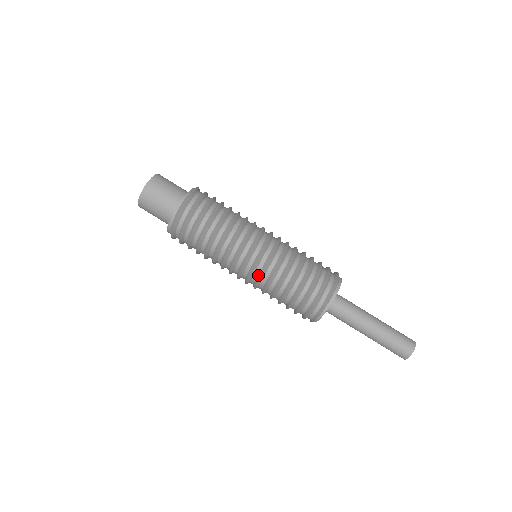
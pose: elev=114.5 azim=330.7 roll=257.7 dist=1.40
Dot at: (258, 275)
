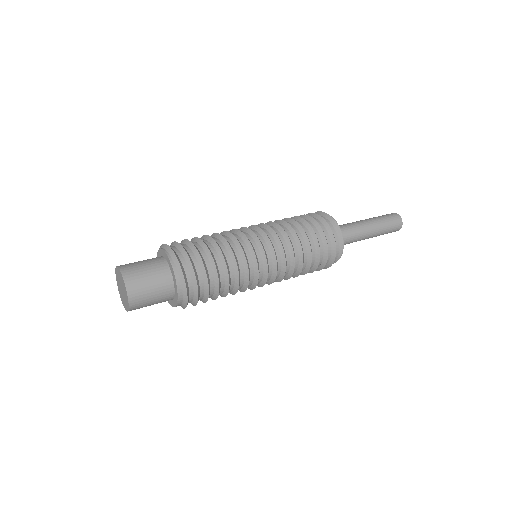
Dot at: (280, 252)
